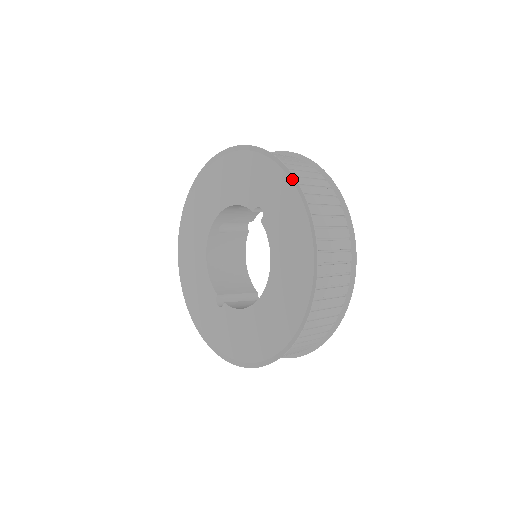
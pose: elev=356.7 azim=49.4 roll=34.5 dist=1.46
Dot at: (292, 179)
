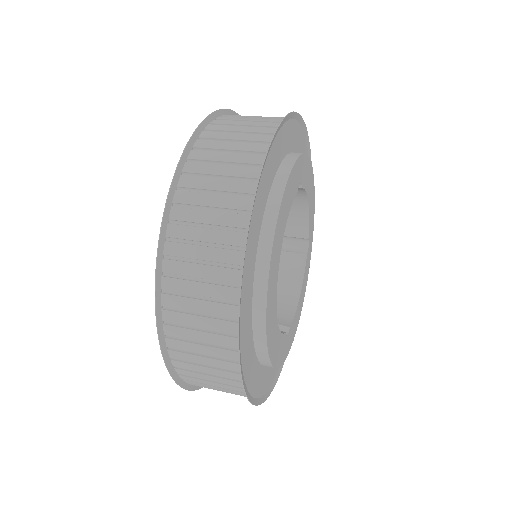
Dot at: (216, 116)
